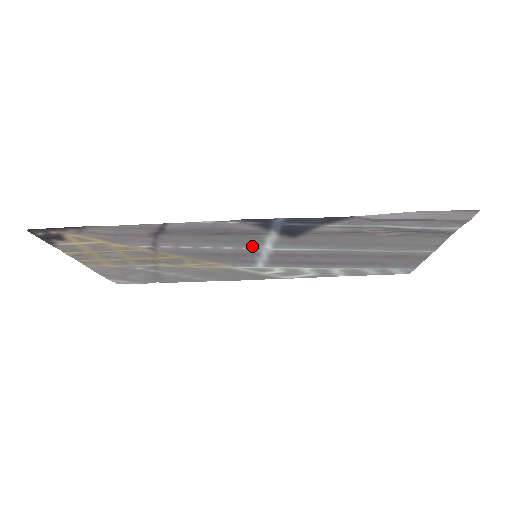
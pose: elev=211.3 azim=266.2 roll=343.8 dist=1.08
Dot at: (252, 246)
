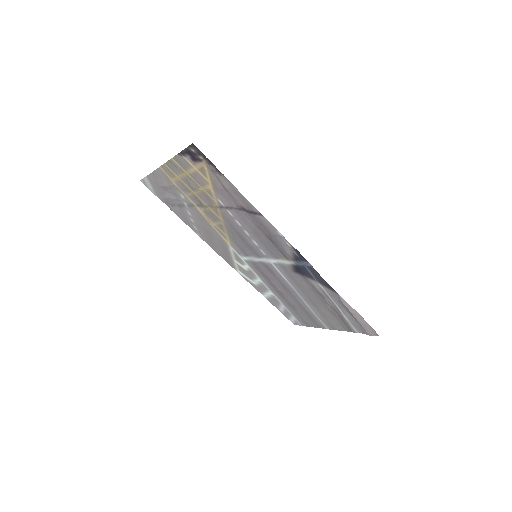
Dot at: (267, 254)
